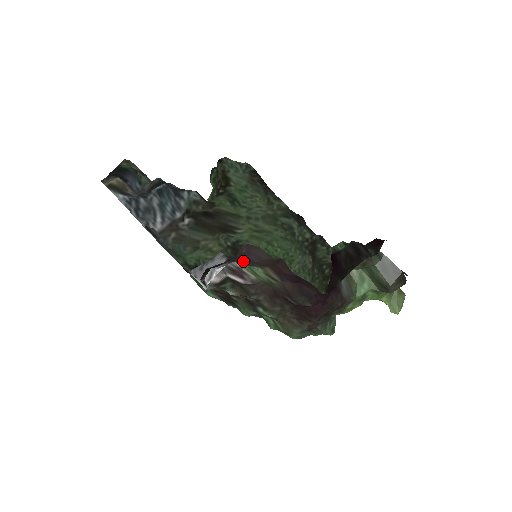
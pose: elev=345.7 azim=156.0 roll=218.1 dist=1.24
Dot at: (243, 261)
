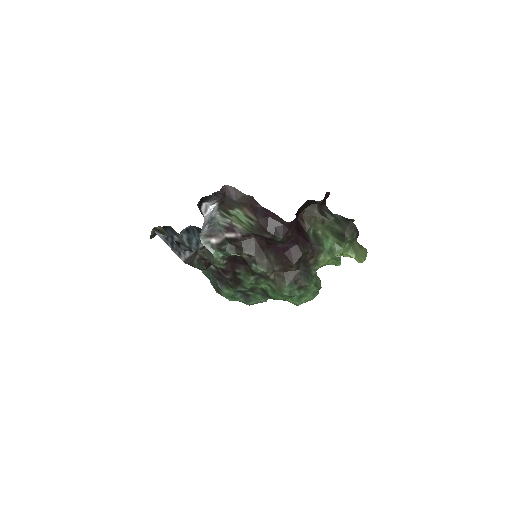
Dot at: (227, 203)
